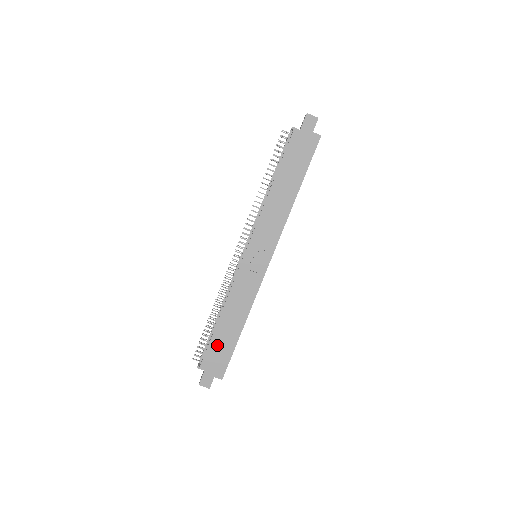
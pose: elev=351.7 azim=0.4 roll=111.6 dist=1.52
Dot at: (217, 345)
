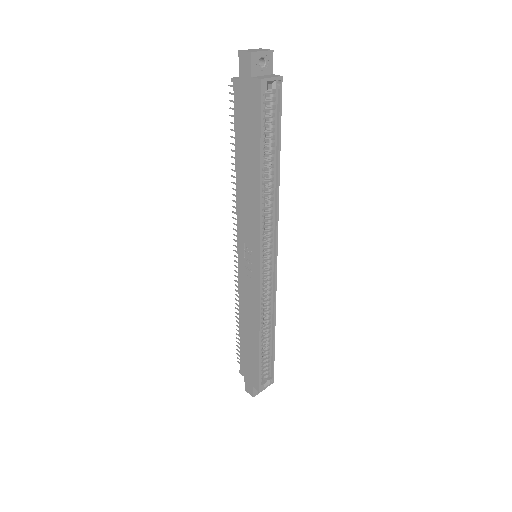
Dot at: (246, 354)
